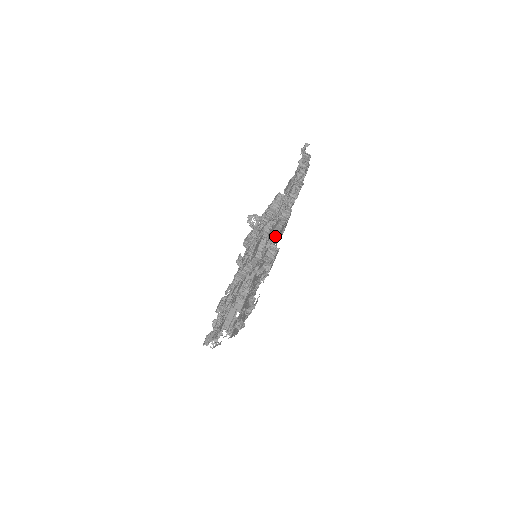
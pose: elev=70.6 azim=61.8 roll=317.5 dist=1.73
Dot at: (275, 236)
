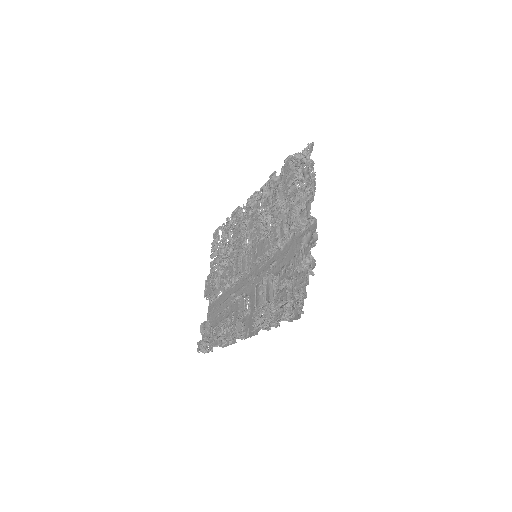
Dot at: occluded
